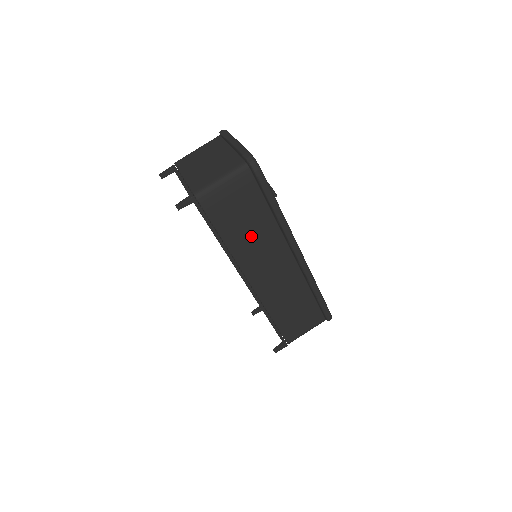
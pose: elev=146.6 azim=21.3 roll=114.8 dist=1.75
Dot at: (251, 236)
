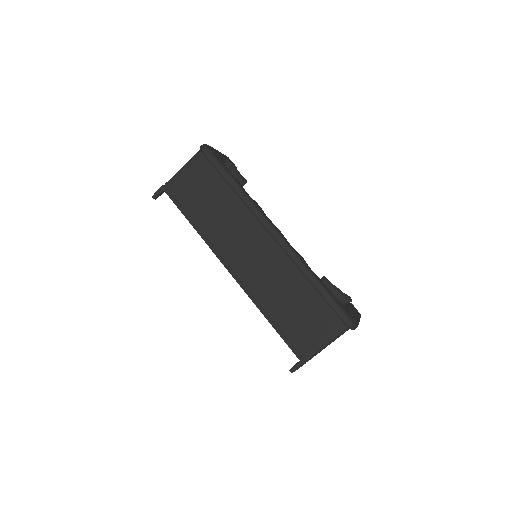
Dot at: (219, 216)
